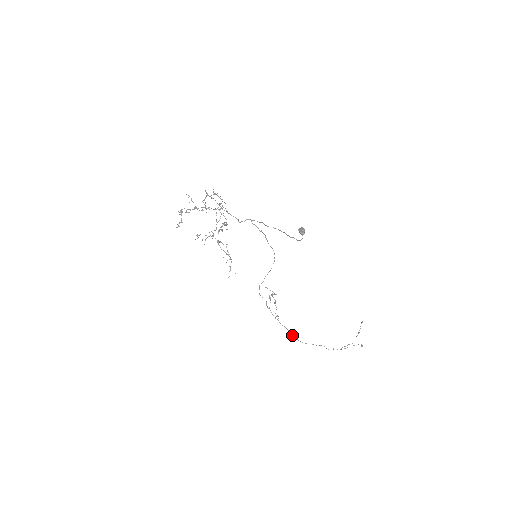
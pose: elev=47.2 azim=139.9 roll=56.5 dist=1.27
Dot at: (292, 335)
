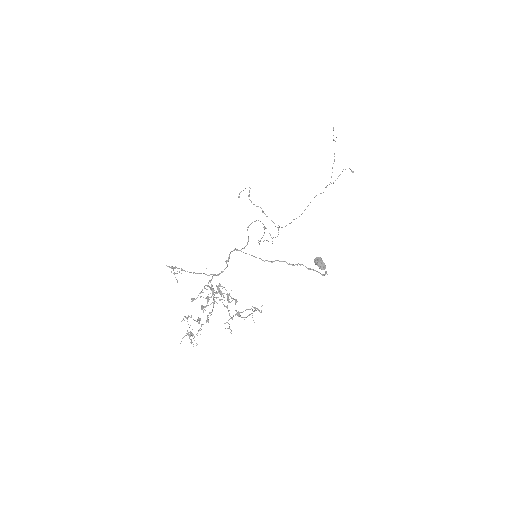
Dot at: occluded
